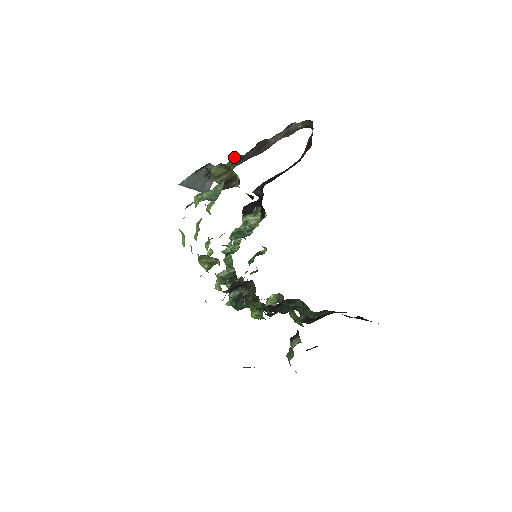
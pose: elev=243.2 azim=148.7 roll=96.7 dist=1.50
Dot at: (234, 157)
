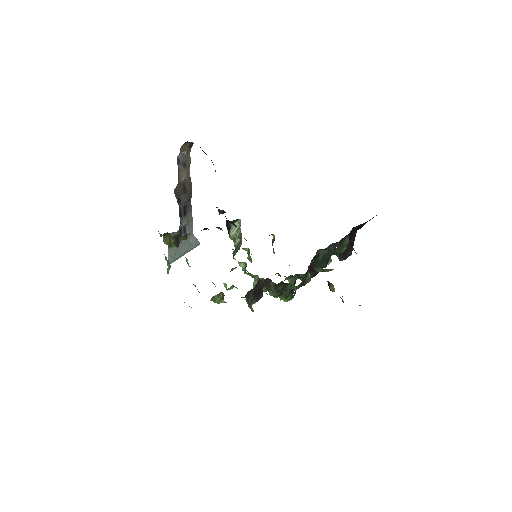
Dot at: (179, 213)
